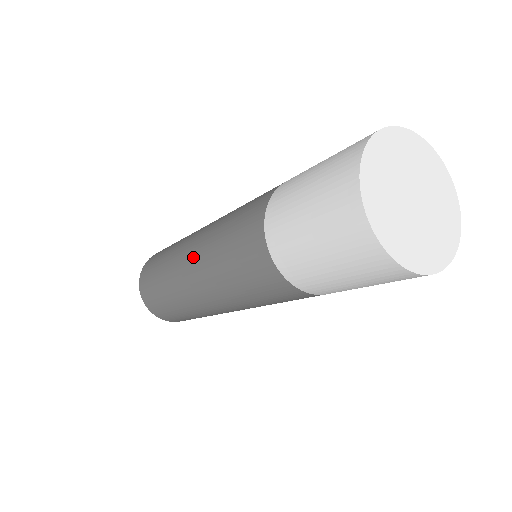
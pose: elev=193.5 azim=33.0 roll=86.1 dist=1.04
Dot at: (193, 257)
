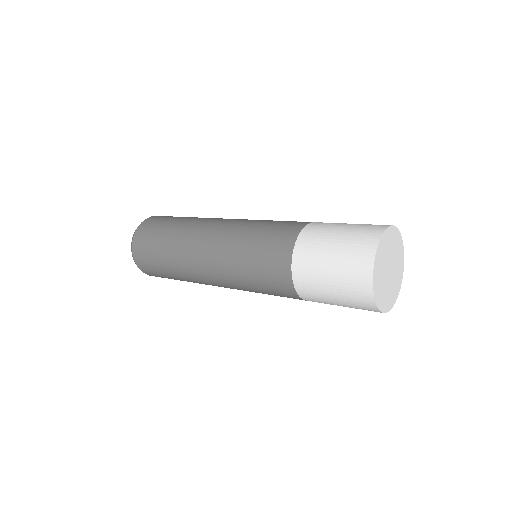
Dot at: (223, 286)
